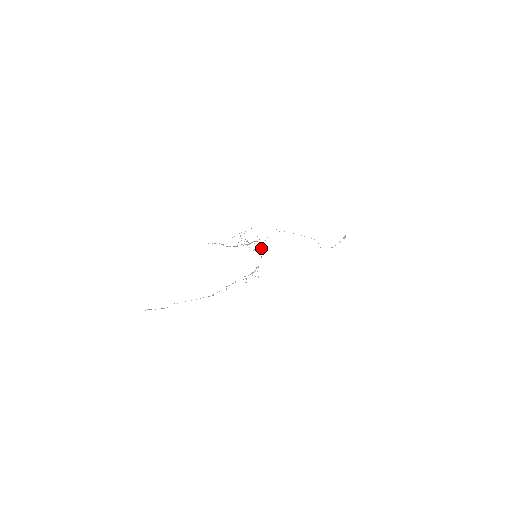
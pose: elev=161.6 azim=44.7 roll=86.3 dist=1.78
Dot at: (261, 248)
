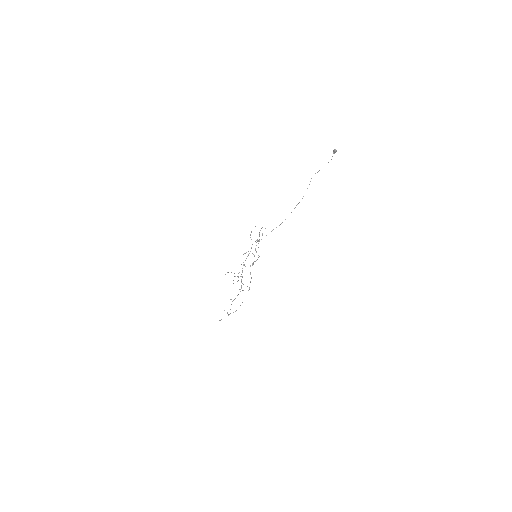
Dot at: occluded
